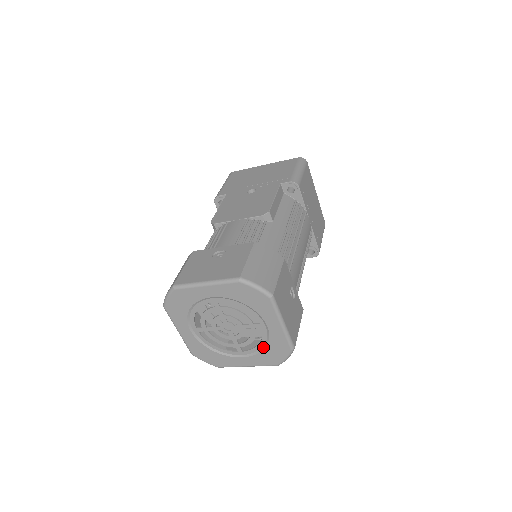
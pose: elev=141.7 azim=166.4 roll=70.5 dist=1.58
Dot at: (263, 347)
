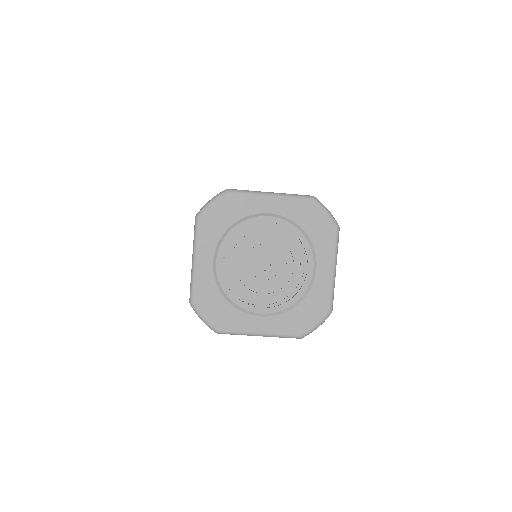
Dot at: (296, 303)
